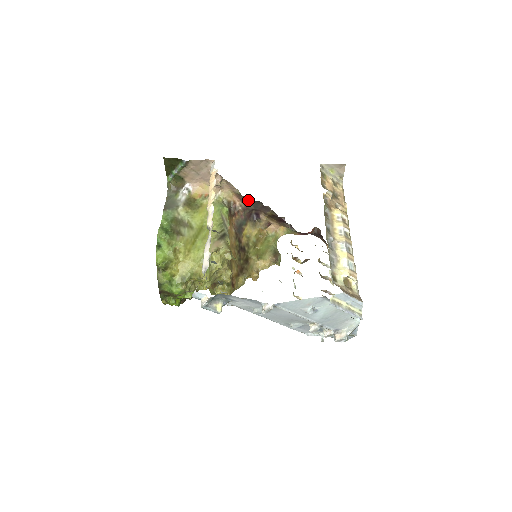
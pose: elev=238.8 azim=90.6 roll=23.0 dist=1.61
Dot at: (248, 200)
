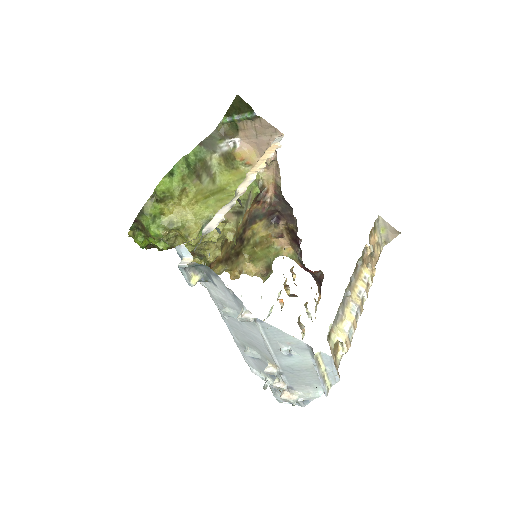
Dot at: (282, 198)
